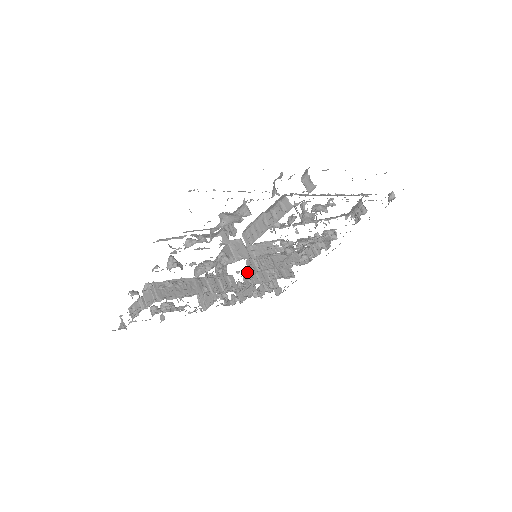
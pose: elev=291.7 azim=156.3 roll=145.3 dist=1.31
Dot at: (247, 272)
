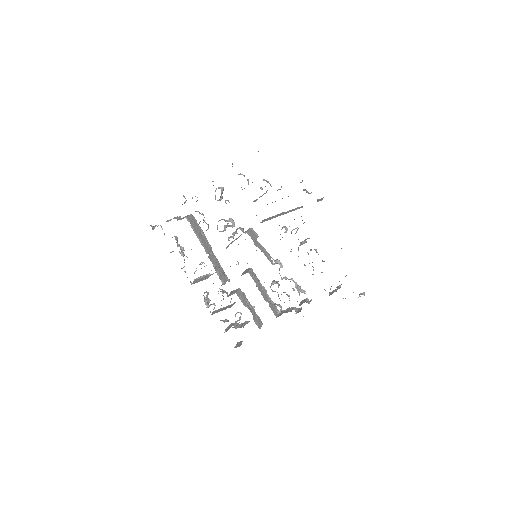
Dot at: occluded
